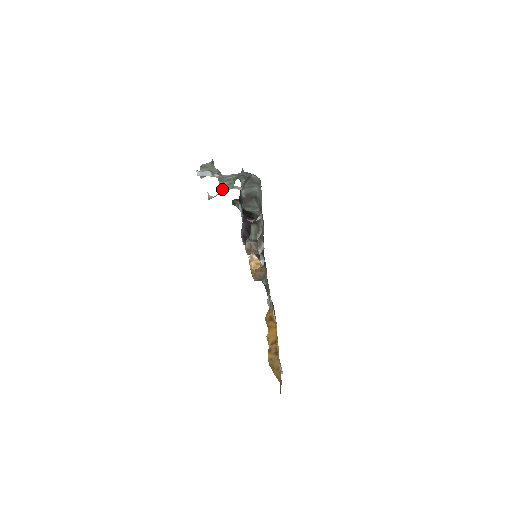
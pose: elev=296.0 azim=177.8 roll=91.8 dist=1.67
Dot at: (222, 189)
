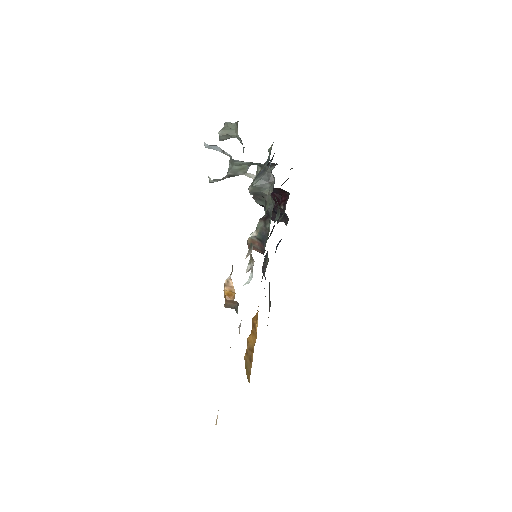
Dot at: (230, 173)
